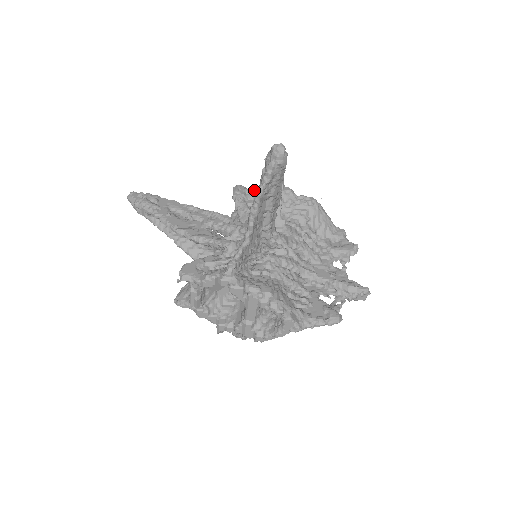
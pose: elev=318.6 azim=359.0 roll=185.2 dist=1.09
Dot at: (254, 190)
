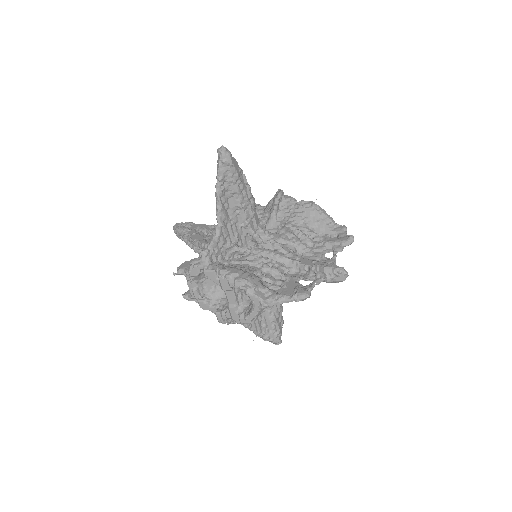
Dot at: (266, 205)
